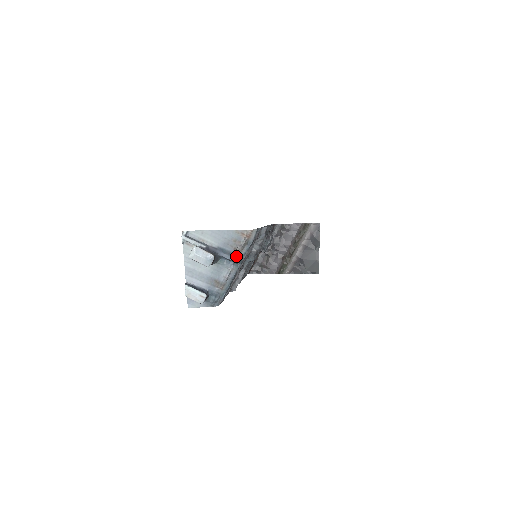
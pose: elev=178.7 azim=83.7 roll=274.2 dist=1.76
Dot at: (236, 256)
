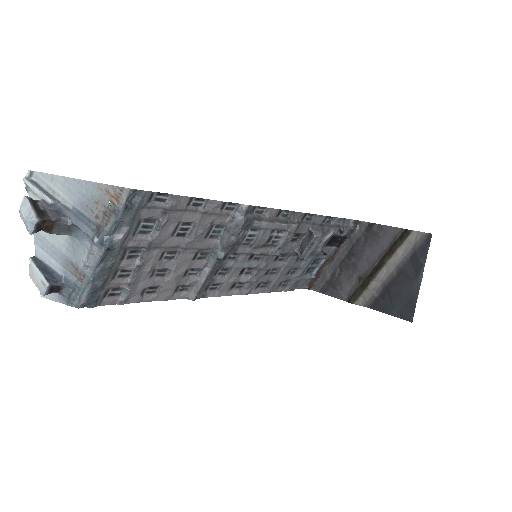
Dot at: (98, 230)
